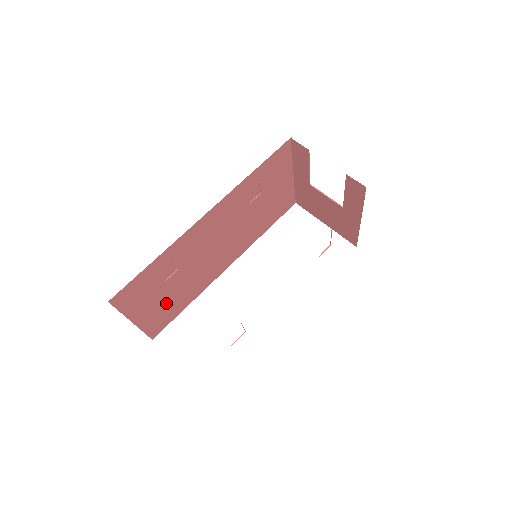
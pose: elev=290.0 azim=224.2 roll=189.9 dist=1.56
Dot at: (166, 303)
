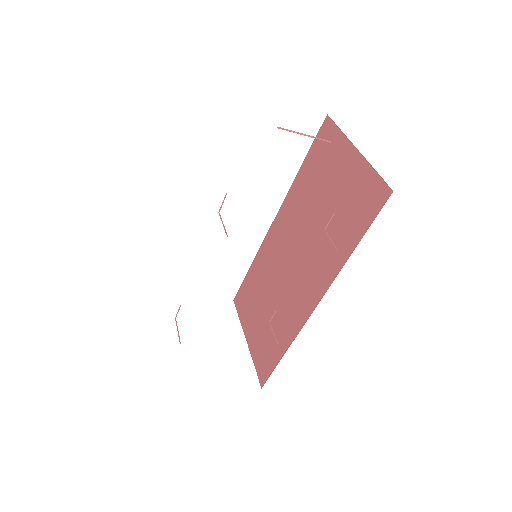
Dot at: occluded
